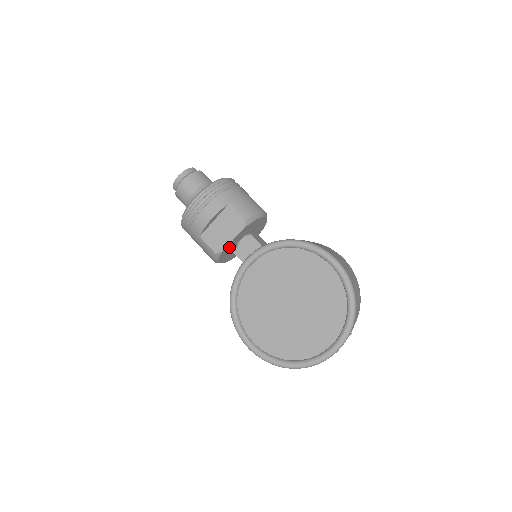
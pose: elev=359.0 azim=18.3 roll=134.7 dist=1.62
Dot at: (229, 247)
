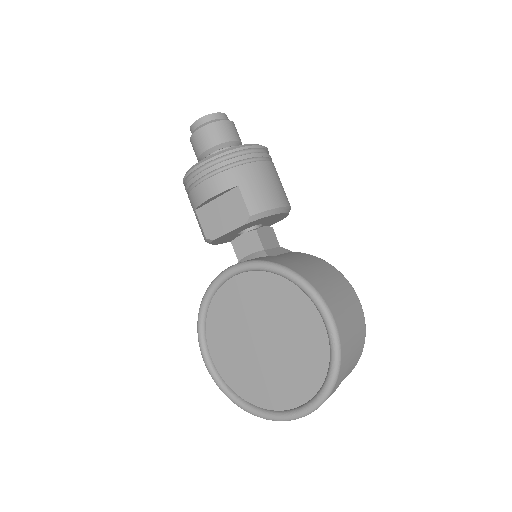
Dot at: (226, 236)
